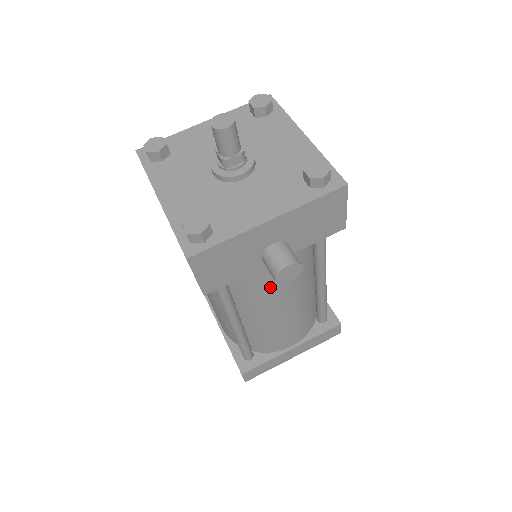
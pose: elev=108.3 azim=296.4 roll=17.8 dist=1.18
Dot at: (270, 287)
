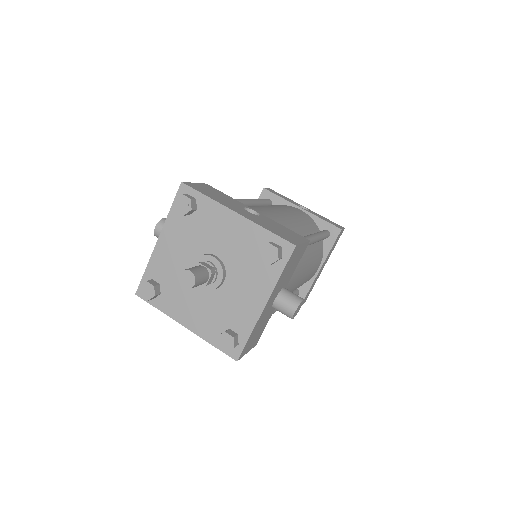
Dot at: occluded
